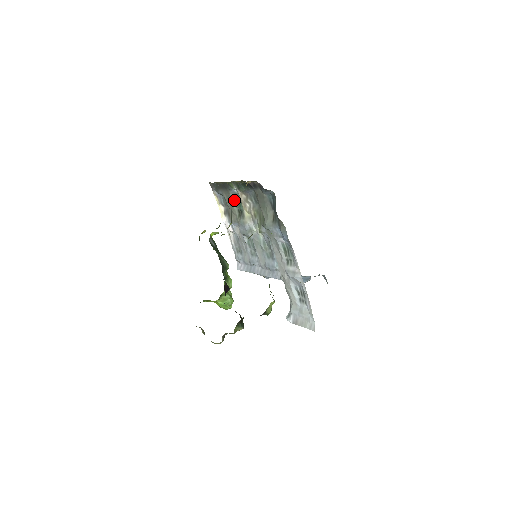
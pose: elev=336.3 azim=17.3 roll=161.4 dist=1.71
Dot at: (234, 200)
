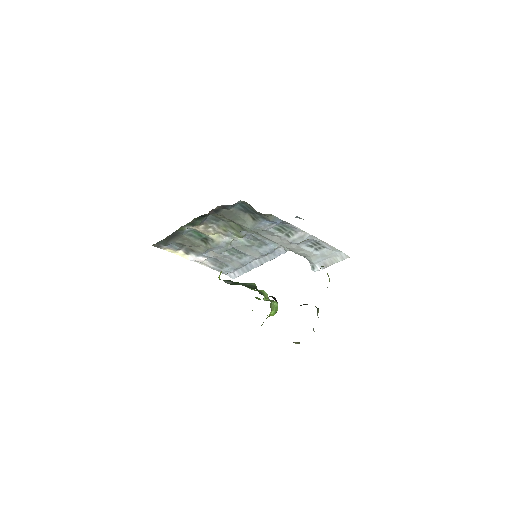
Dot at: (191, 237)
